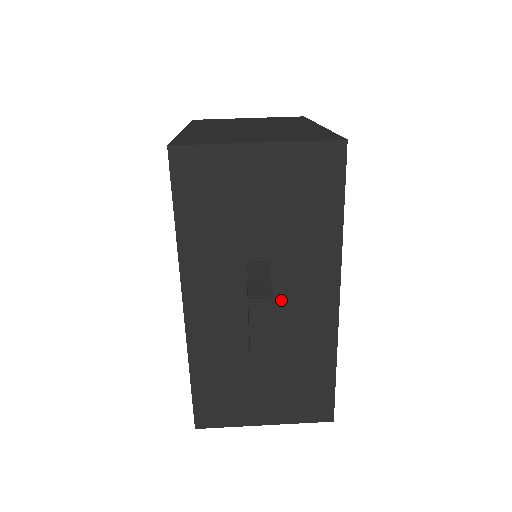
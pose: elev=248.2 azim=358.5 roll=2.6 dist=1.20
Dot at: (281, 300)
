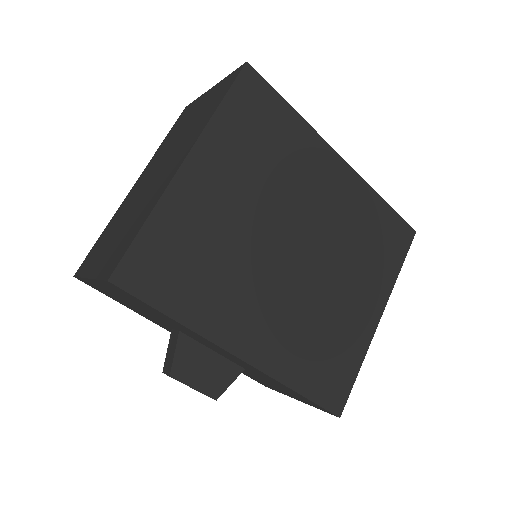
Dot at: (214, 350)
